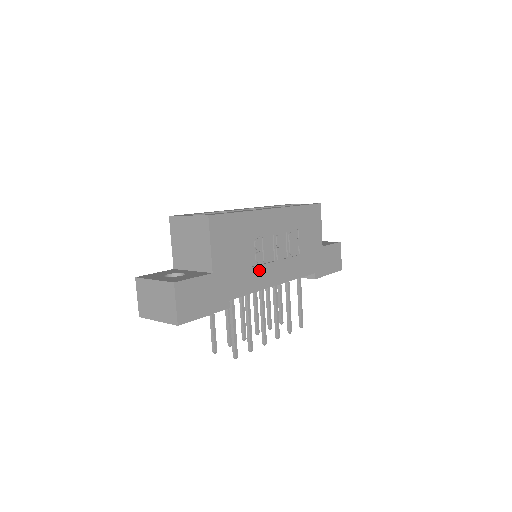
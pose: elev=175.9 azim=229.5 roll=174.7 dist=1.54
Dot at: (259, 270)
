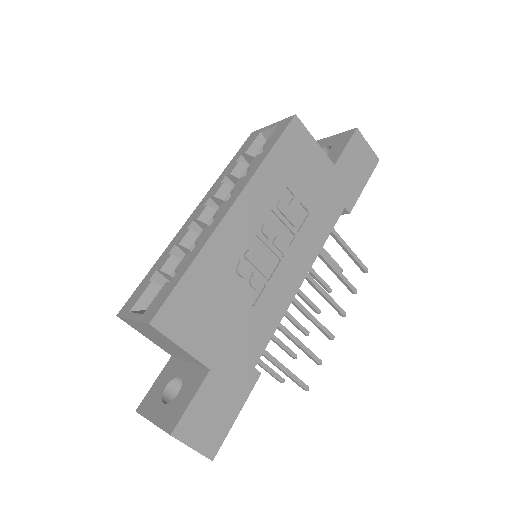
Dot at: (268, 294)
